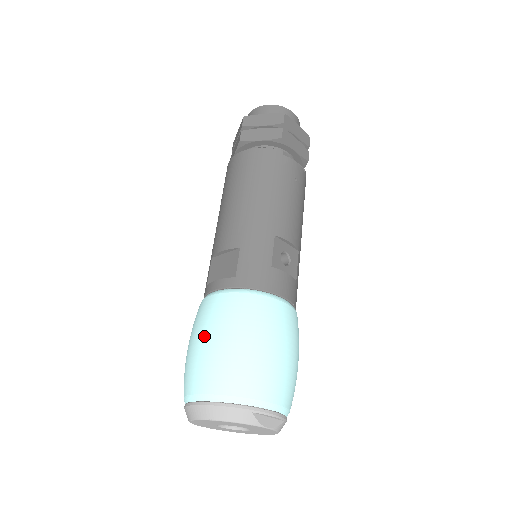
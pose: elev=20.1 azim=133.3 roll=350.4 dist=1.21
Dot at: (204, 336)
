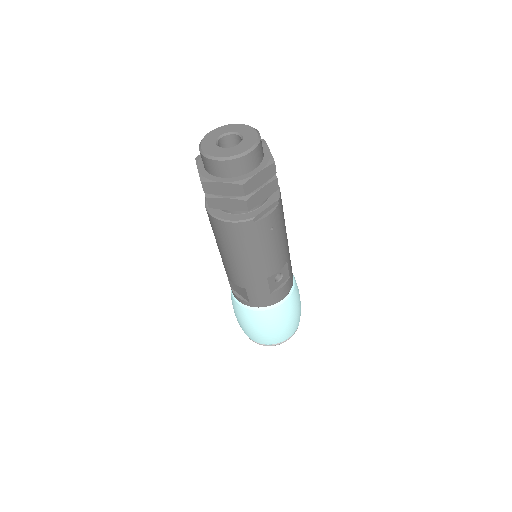
Dot at: (243, 324)
